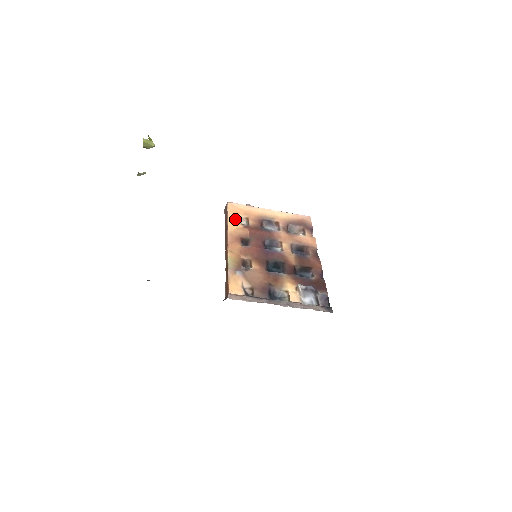
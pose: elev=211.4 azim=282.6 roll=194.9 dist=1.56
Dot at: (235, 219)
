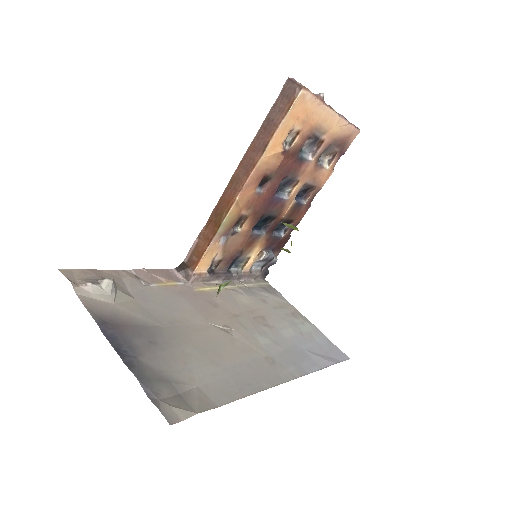
Dot at: (284, 134)
